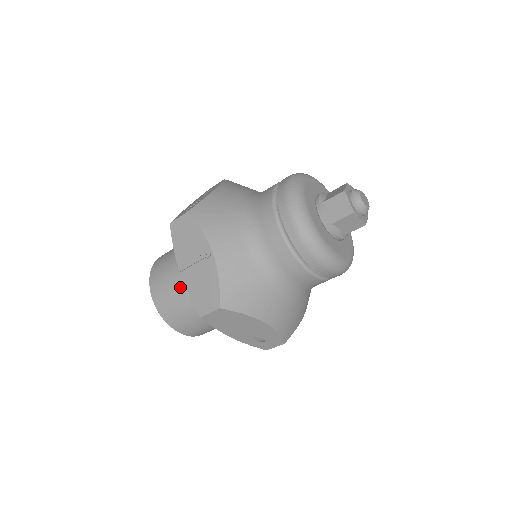
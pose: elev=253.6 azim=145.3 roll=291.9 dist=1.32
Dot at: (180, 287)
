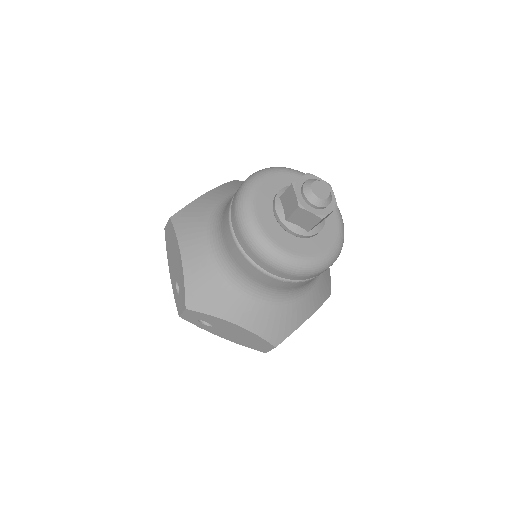
Dot at: occluded
